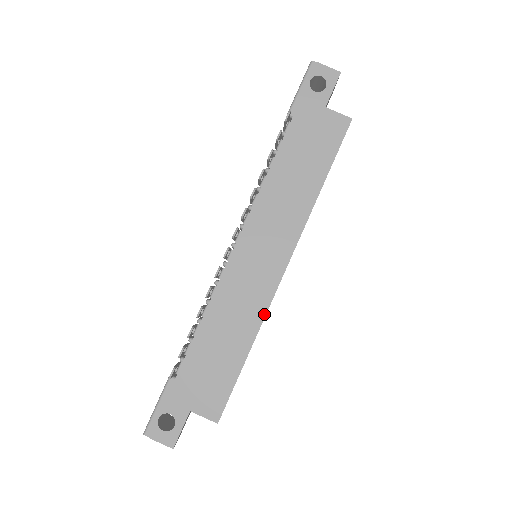
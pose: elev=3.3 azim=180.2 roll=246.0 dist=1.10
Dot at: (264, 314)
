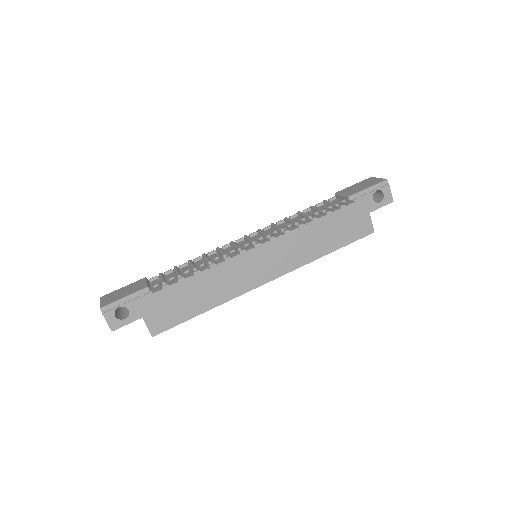
Dot at: (234, 297)
